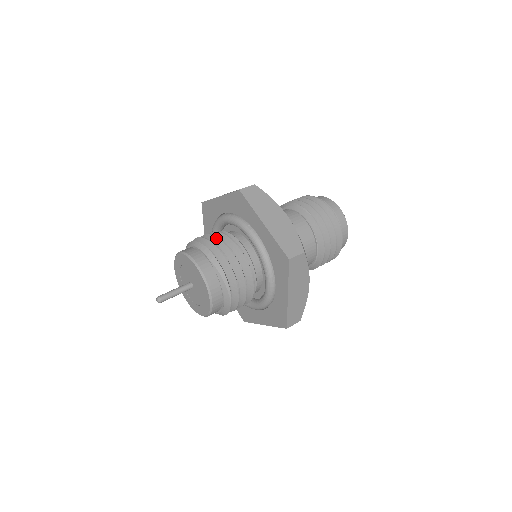
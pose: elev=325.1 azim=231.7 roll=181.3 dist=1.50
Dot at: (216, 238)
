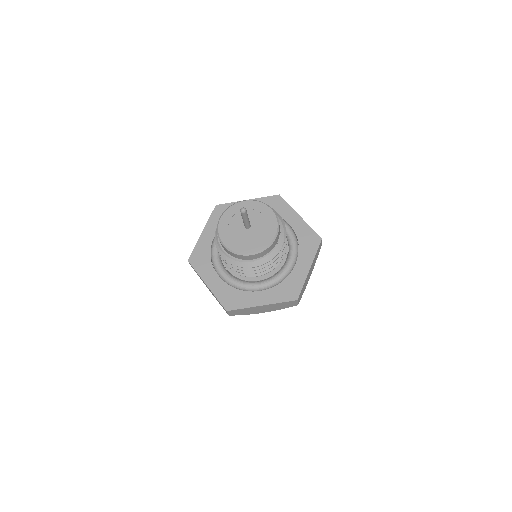
Dot at: occluded
